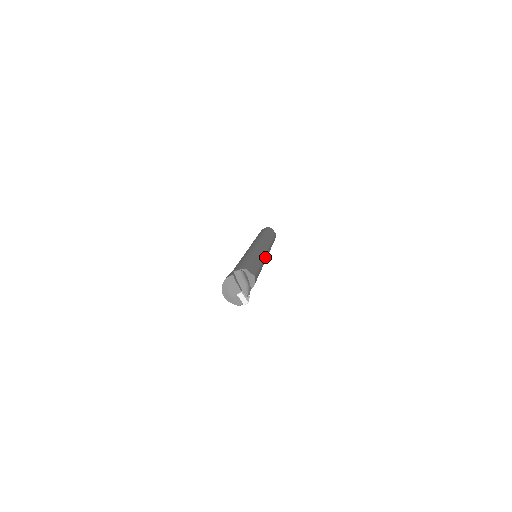
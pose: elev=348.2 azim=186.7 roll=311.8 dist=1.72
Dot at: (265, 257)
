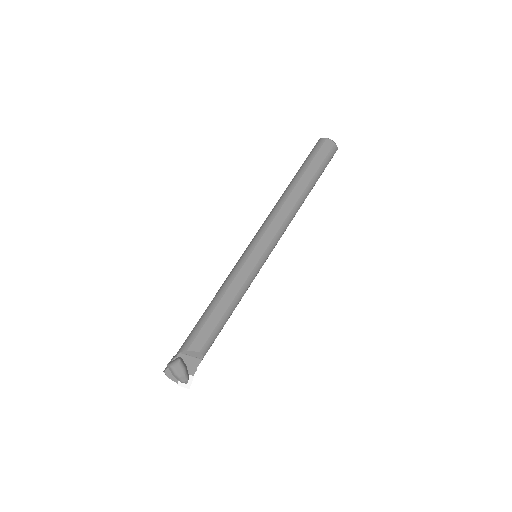
Dot at: (256, 267)
